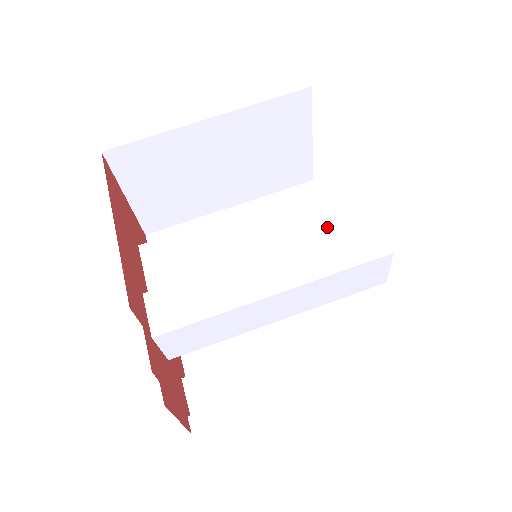
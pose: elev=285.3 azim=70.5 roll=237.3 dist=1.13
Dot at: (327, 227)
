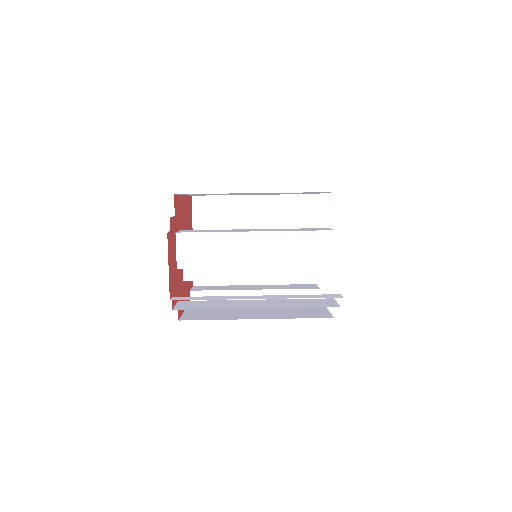
Dot at: occluded
